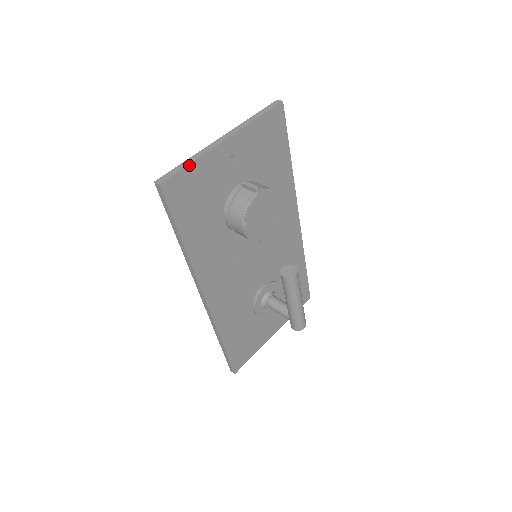
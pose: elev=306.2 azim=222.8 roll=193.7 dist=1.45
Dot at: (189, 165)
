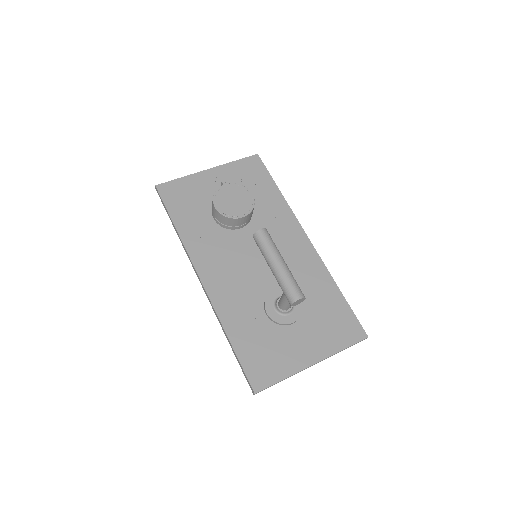
Dot at: (178, 179)
